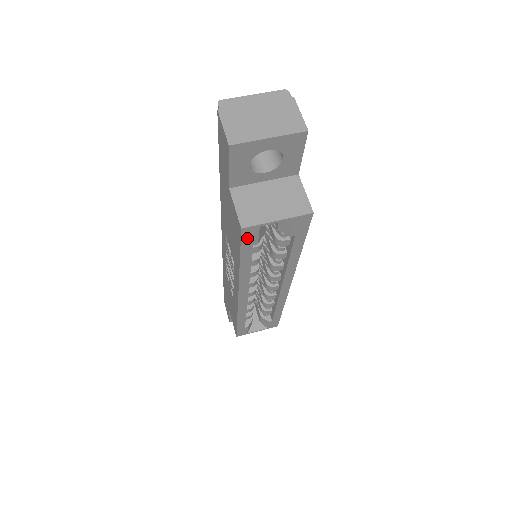
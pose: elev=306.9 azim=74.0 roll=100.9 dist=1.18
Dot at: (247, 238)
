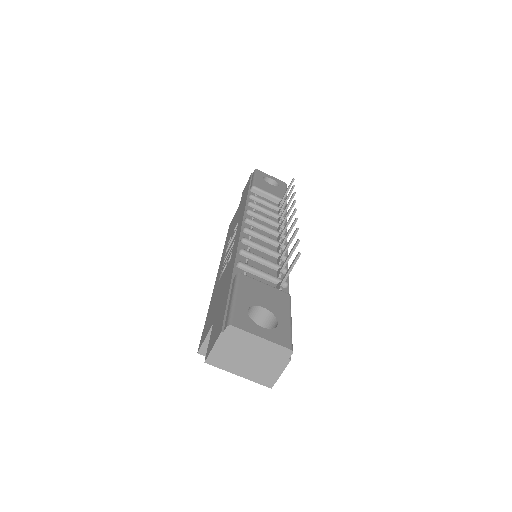
Dot at: occluded
